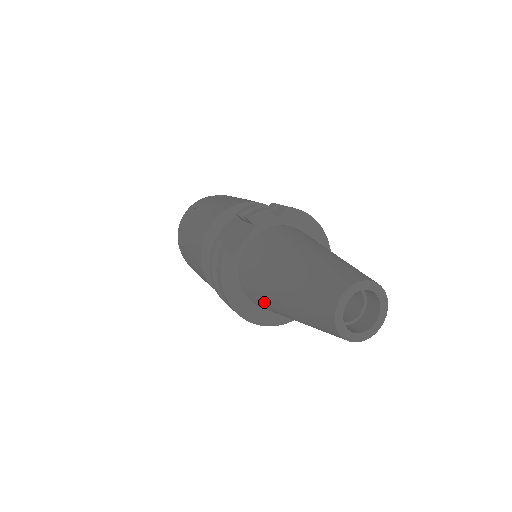
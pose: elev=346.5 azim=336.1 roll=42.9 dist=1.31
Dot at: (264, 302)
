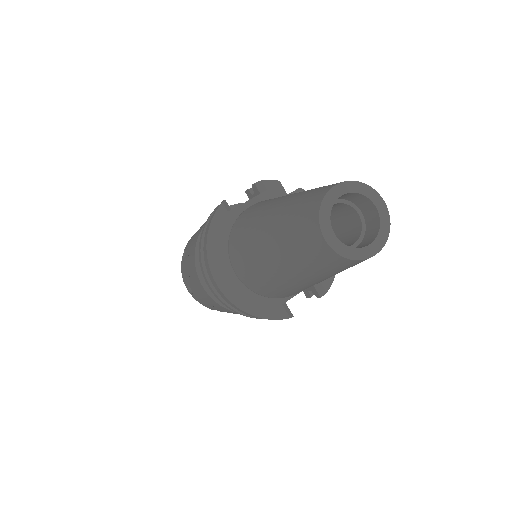
Dot at: (247, 255)
